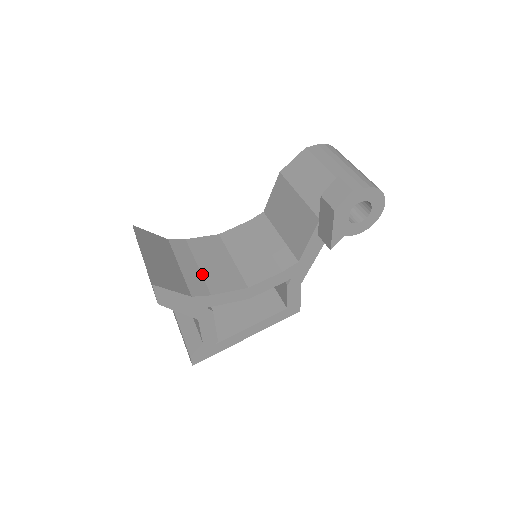
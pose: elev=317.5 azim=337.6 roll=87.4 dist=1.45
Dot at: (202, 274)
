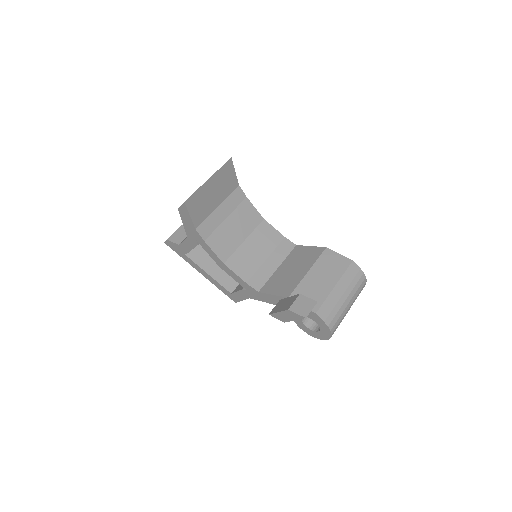
Dot at: (220, 225)
